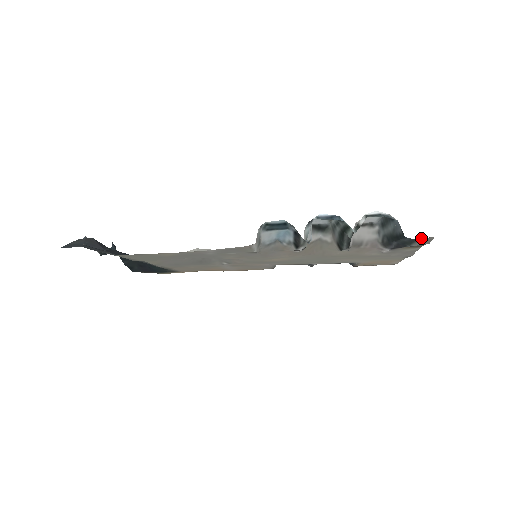
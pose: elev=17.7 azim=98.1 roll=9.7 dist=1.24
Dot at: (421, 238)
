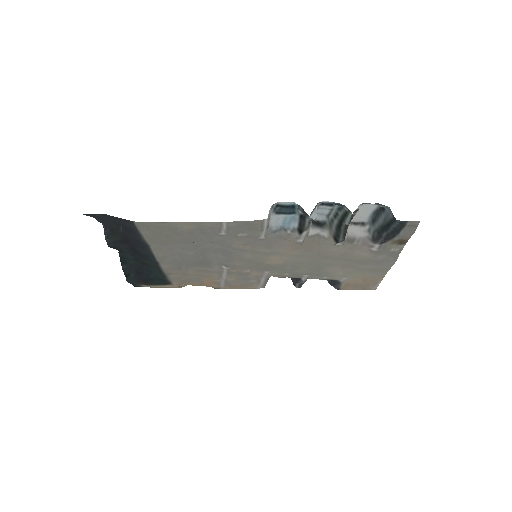
Dot at: (409, 221)
